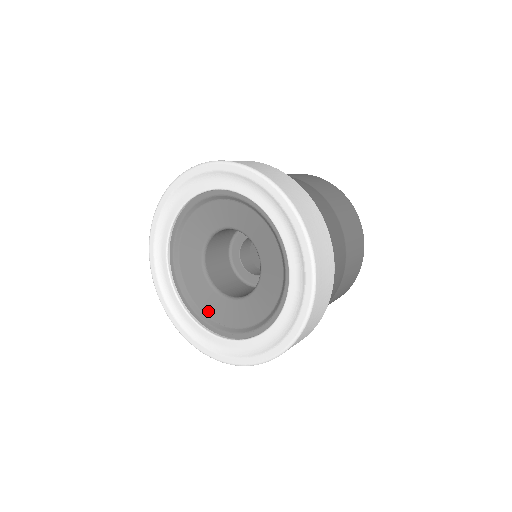
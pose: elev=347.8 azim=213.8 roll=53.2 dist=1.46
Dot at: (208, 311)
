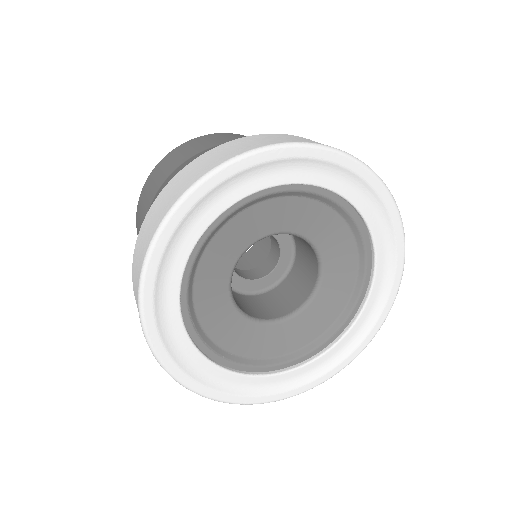
Dot at: (297, 344)
